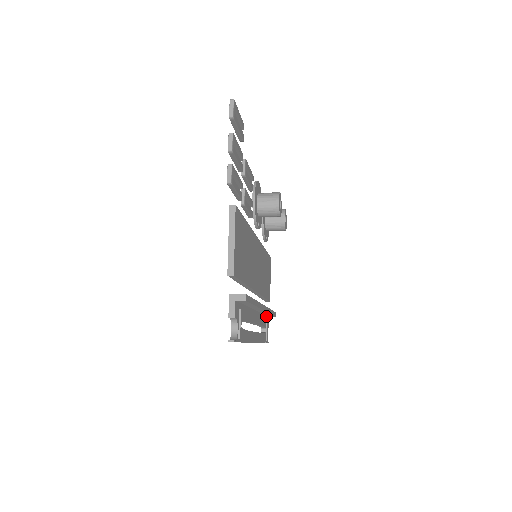
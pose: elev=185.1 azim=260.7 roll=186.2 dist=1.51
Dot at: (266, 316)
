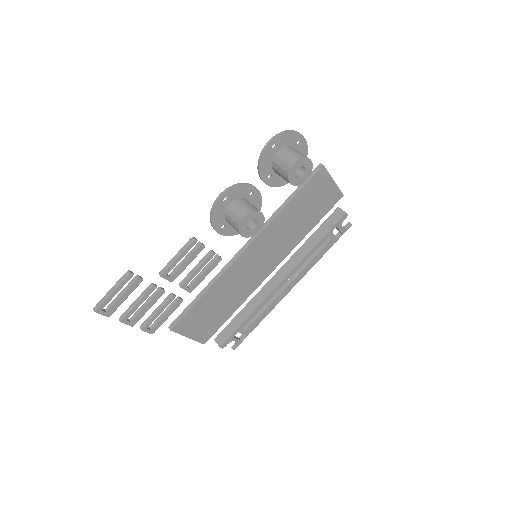
Dot at: occluded
